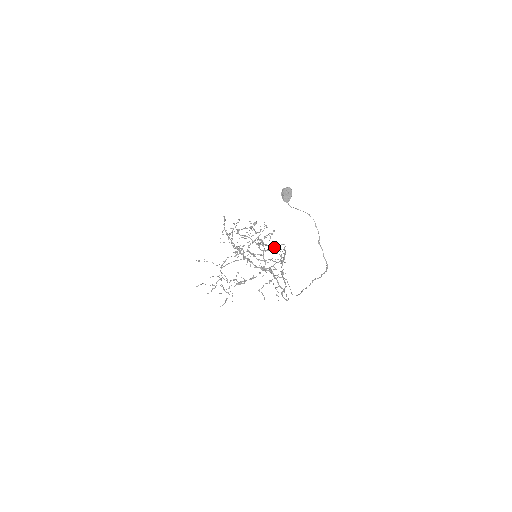
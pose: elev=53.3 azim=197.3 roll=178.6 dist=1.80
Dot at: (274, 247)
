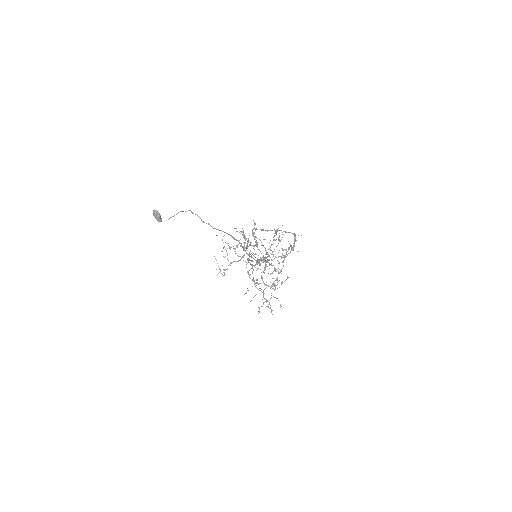
Dot at: (276, 232)
